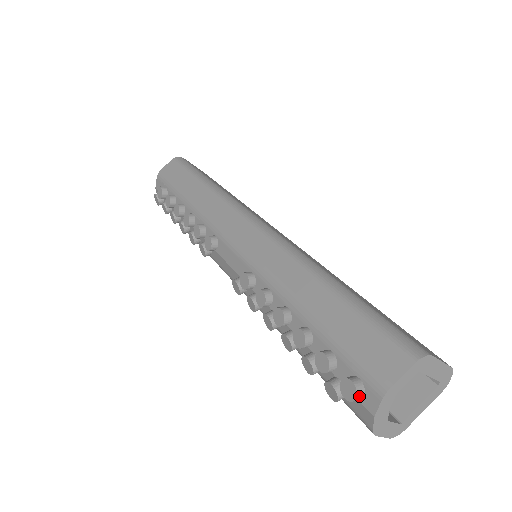
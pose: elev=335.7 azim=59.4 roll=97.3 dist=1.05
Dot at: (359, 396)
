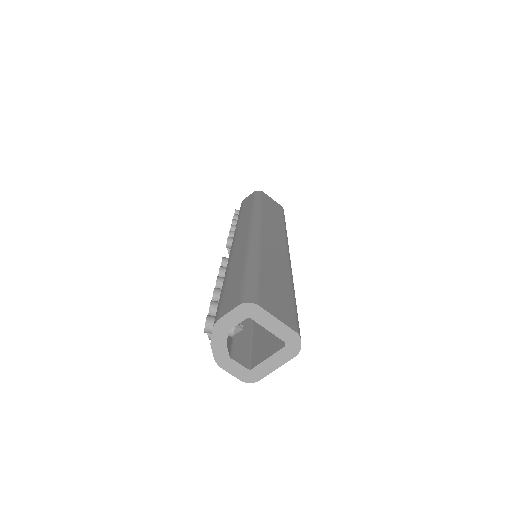
Dot at: (208, 328)
